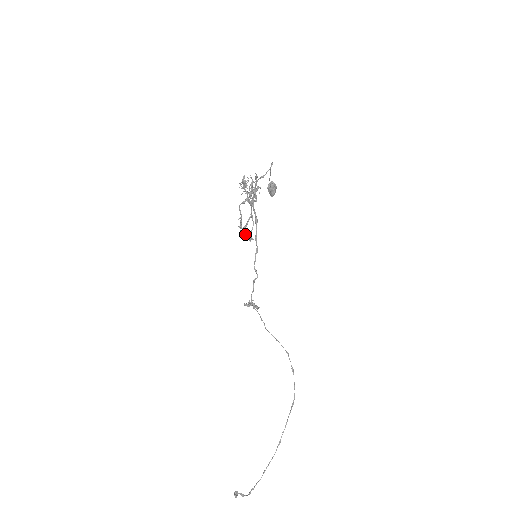
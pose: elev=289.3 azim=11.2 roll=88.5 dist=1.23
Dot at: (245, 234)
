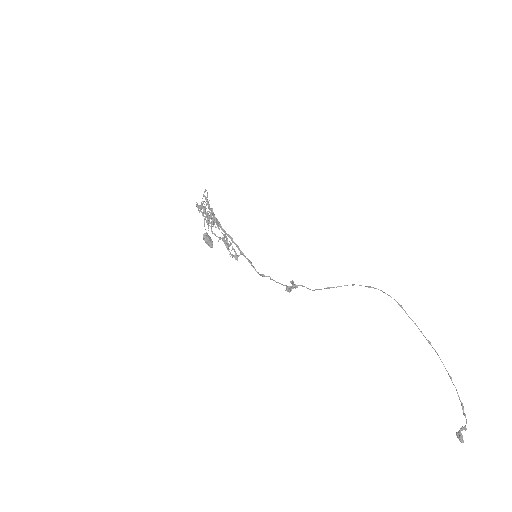
Dot at: (231, 254)
